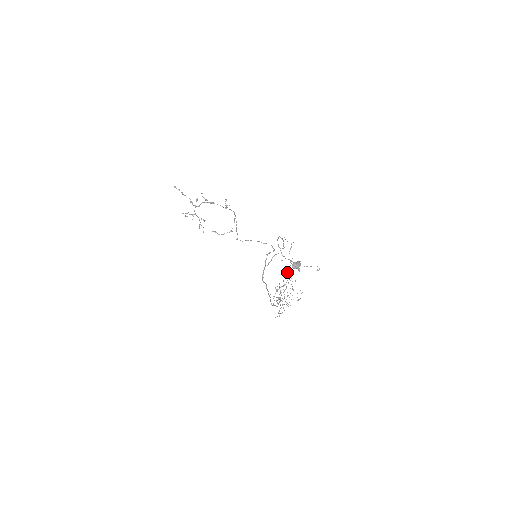
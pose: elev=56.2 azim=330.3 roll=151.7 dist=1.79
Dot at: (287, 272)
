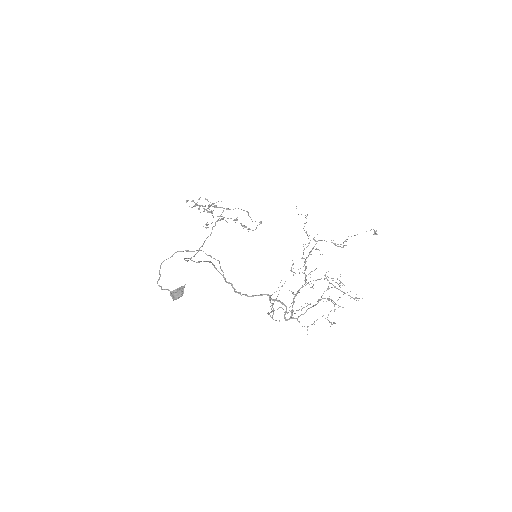
Dot at: (304, 262)
